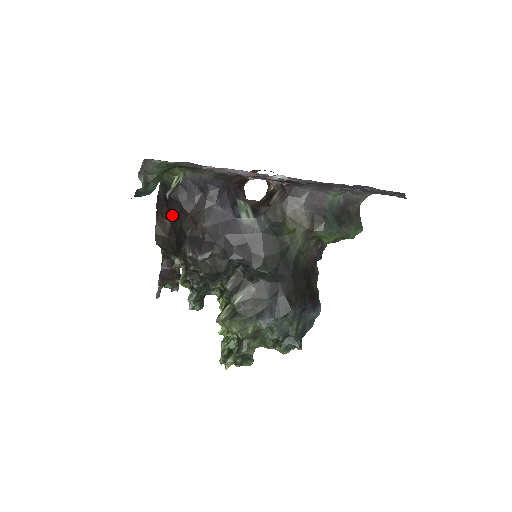
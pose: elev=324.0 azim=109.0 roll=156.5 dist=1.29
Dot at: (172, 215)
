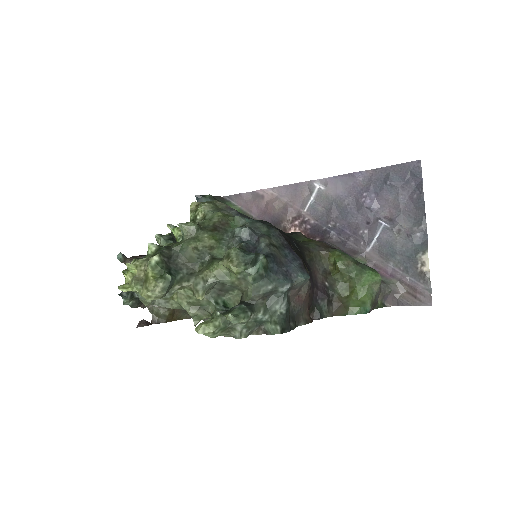
Dot at: occluded
